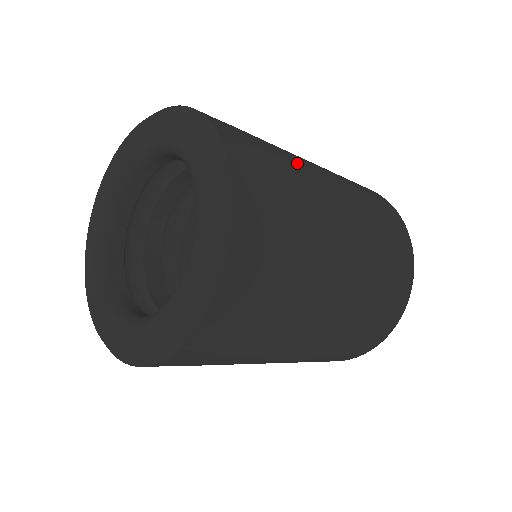
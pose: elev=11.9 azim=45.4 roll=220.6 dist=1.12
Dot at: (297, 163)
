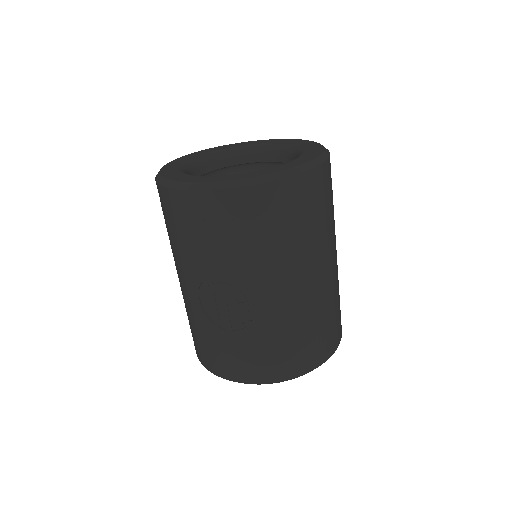
Dot at: occluded
